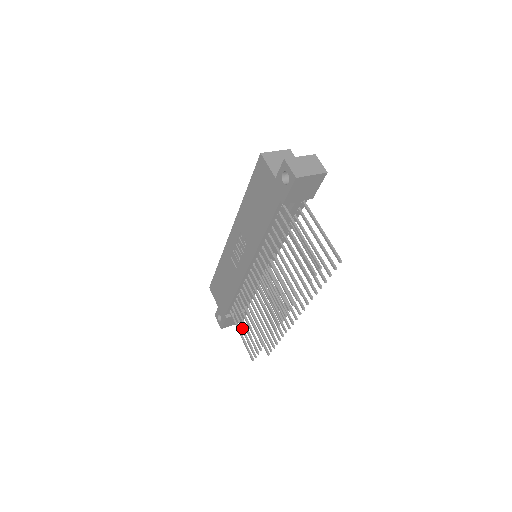
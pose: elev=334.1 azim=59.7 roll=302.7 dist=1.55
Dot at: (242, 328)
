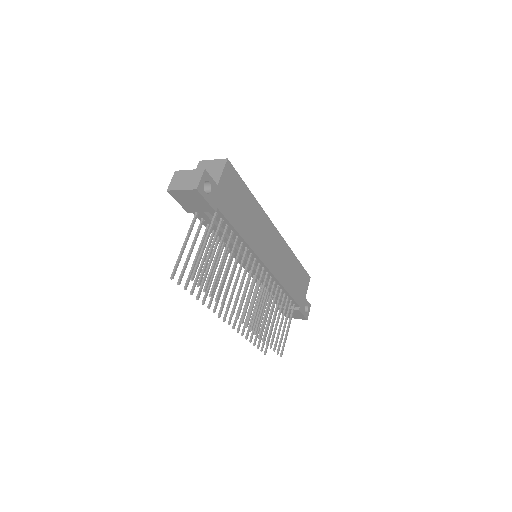
Dot at: occluded
